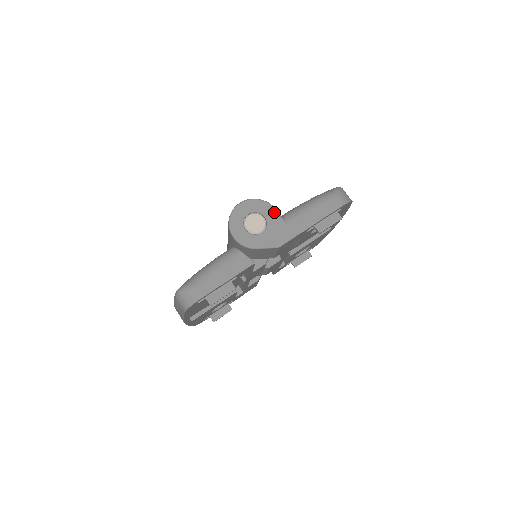
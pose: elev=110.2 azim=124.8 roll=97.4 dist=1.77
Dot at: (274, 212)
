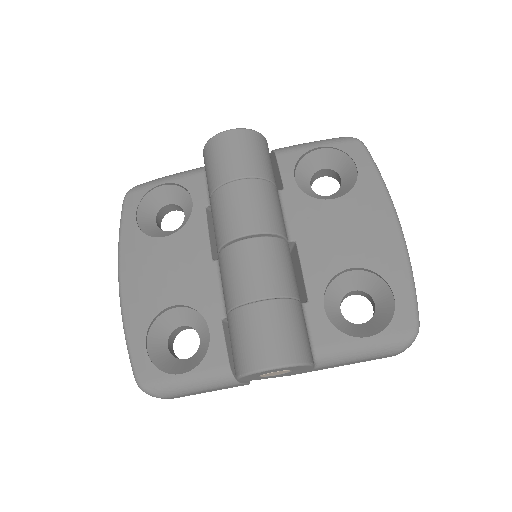
Dot at: (308, 368)
